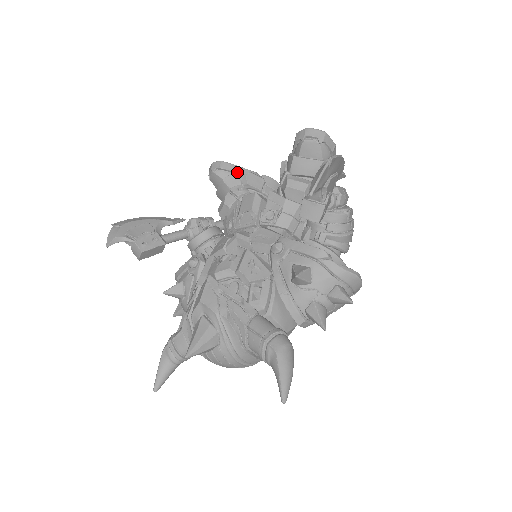
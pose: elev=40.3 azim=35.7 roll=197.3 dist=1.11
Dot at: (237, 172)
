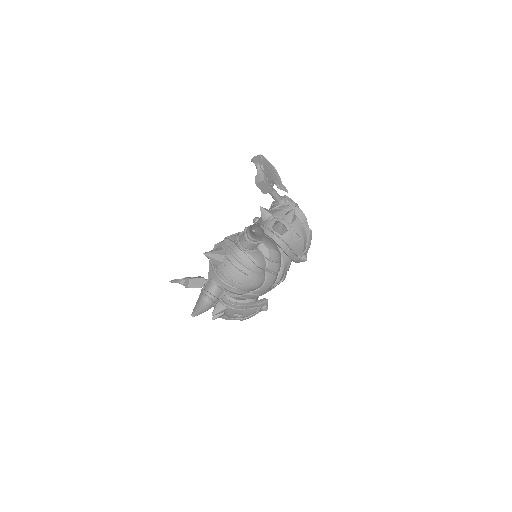
Dot at: occluded
